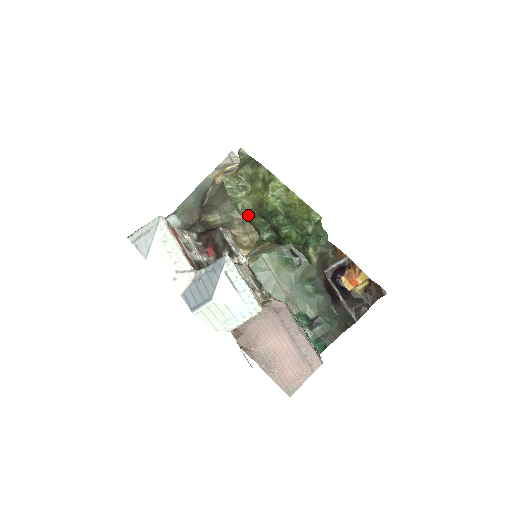
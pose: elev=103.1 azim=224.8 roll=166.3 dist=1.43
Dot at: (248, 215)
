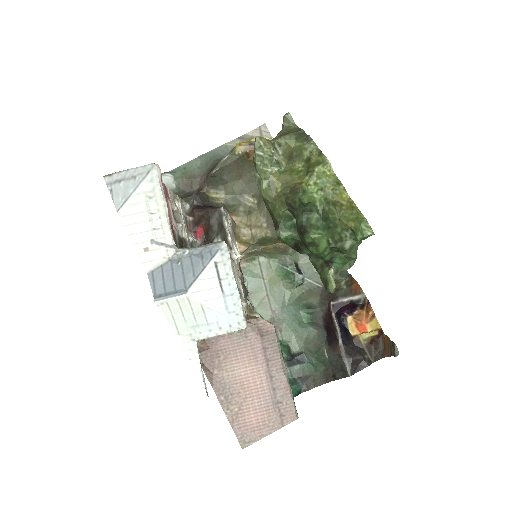
Dot at: (272, 199)
